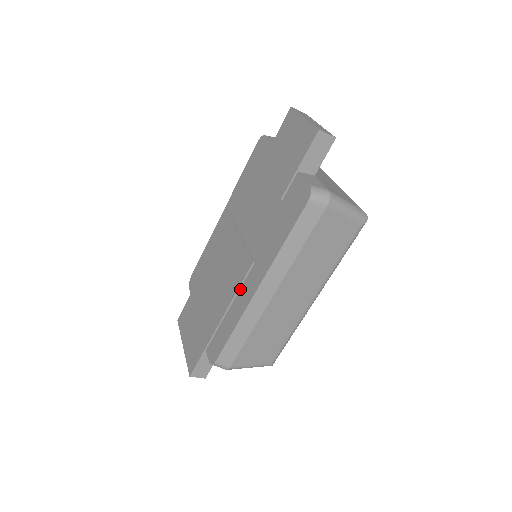
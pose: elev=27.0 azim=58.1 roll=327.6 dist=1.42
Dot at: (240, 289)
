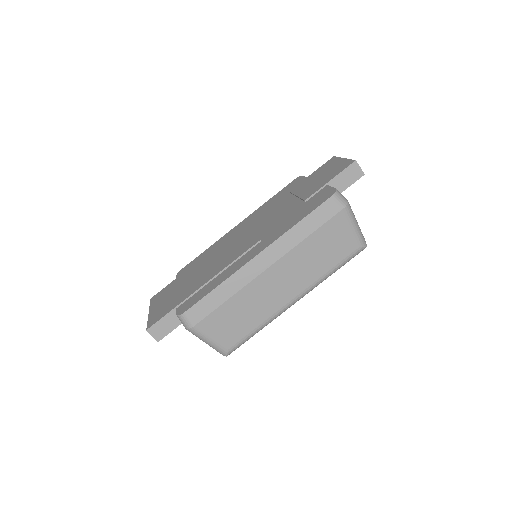
Dot at: (237, 260)
